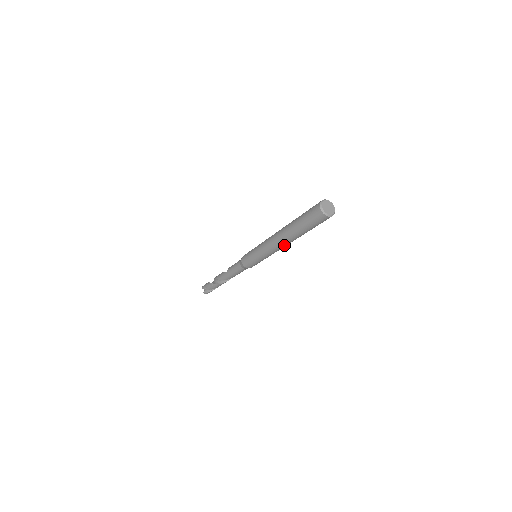
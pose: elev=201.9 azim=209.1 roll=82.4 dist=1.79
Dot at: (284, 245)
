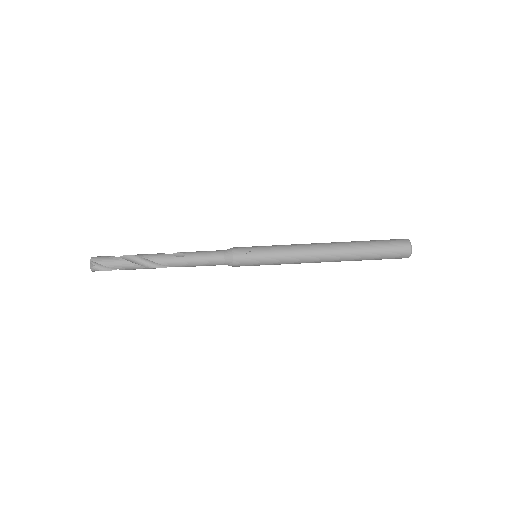
Dot at: occluded
